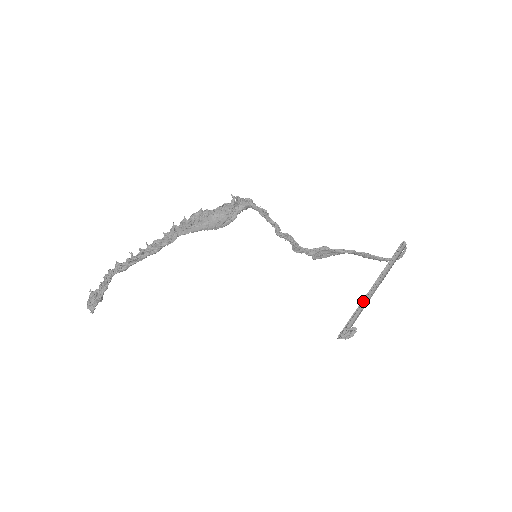
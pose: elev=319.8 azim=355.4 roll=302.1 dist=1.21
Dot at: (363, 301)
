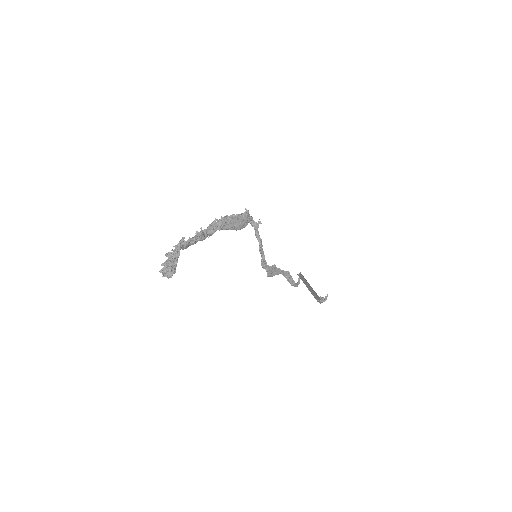
Dot at: occluded
